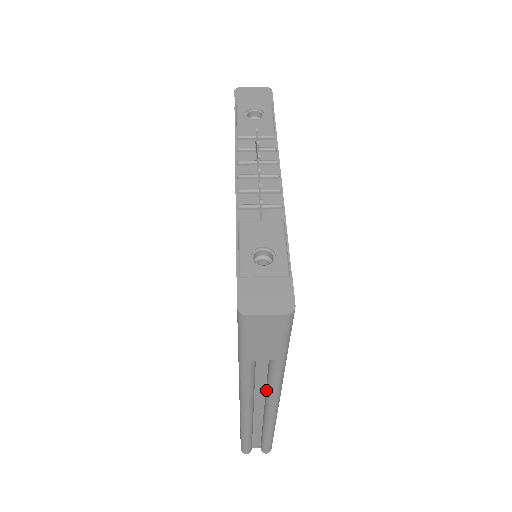
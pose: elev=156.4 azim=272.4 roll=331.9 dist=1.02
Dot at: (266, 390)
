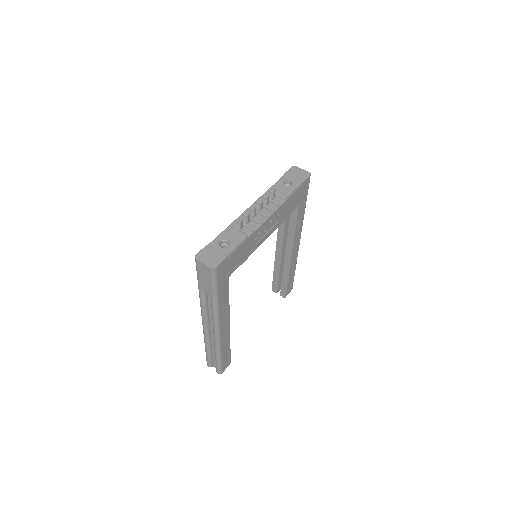
Dot at: occluded
